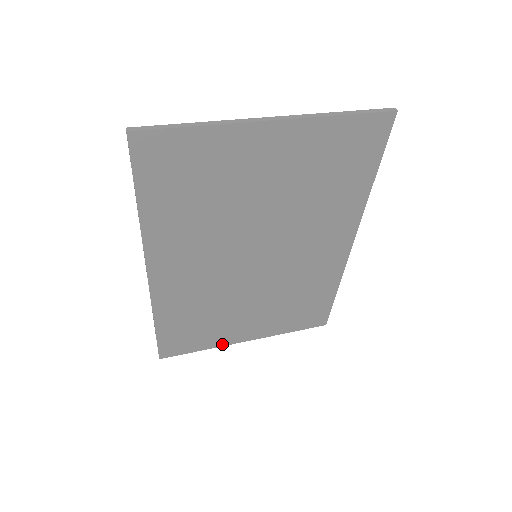
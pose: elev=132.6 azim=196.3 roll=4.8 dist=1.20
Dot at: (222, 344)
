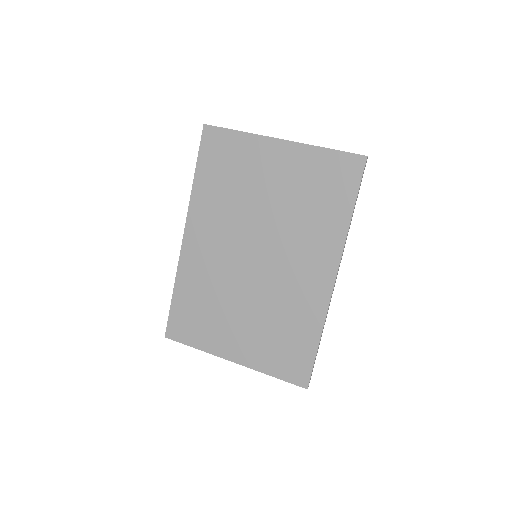
Dot at: (212, 351)
